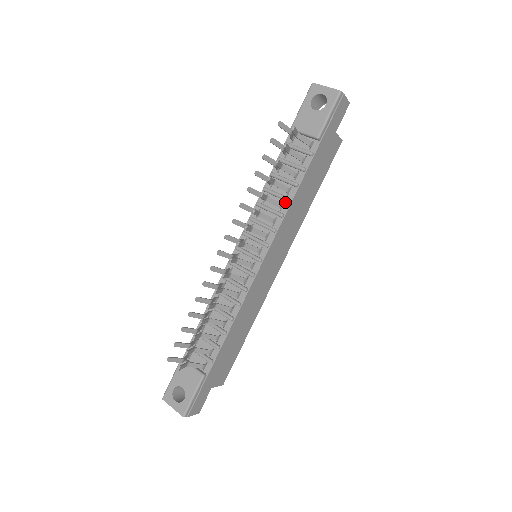
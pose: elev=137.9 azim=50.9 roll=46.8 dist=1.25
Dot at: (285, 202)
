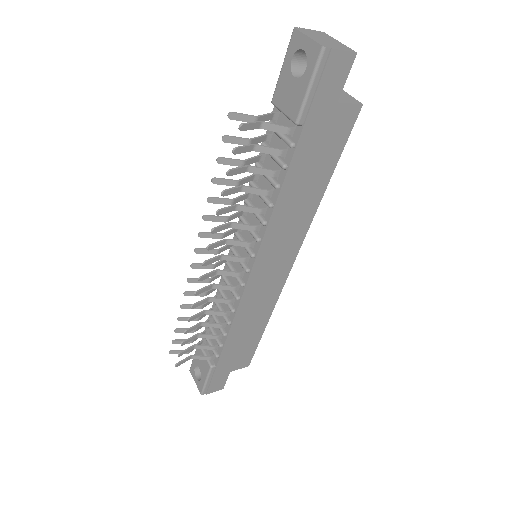
Dot at: (268, 206)
